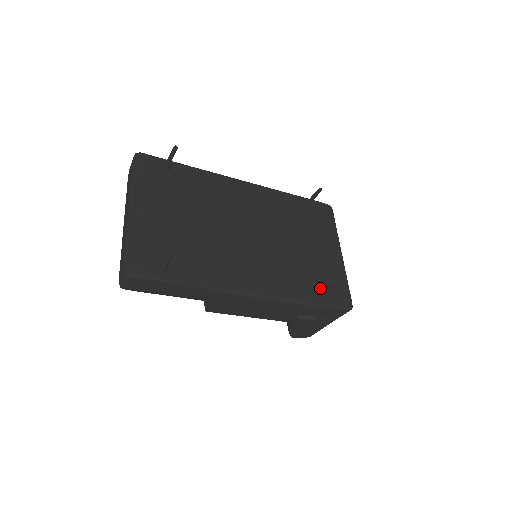
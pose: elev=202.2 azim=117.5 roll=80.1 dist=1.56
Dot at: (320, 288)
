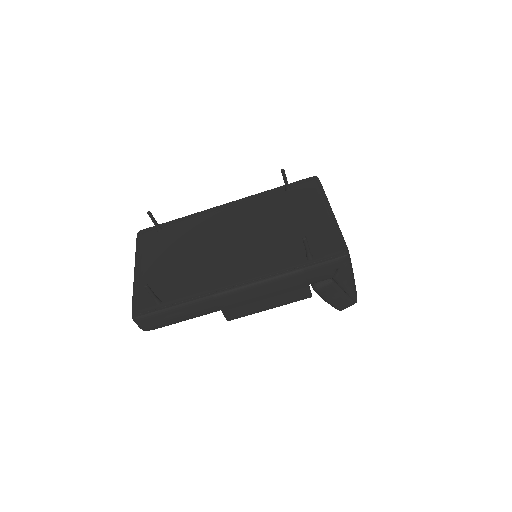
Dot at: occluded
